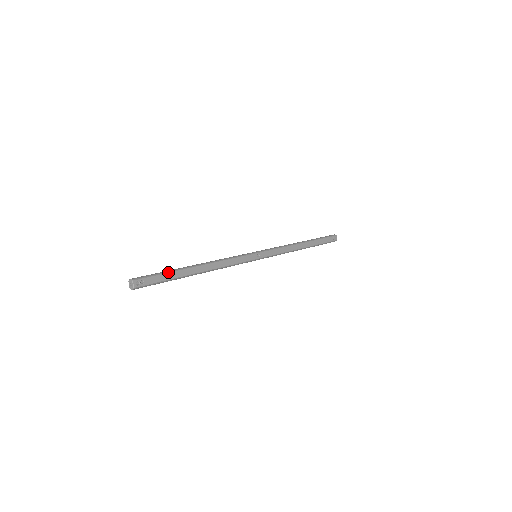
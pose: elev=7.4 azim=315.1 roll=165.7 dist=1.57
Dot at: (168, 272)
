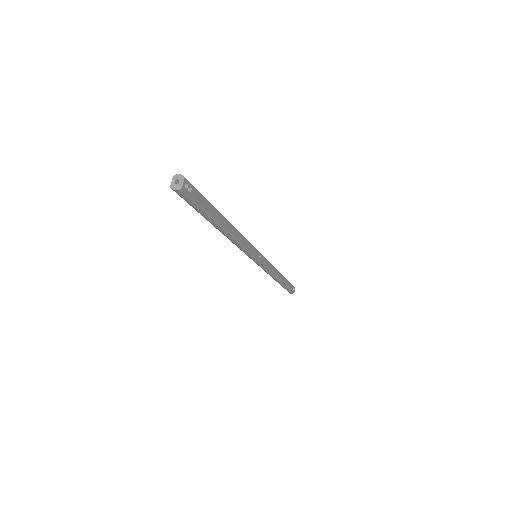
Dot at: occluded
